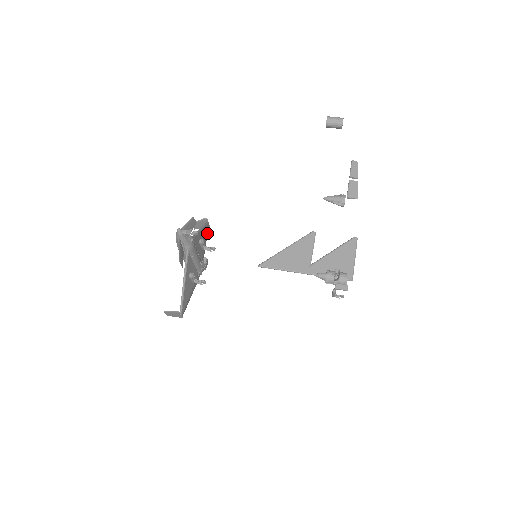
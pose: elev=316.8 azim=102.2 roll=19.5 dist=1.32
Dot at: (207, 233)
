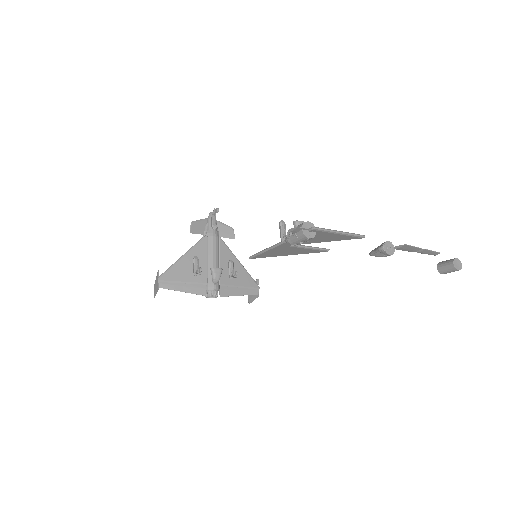
Dot at: (251, 292)
